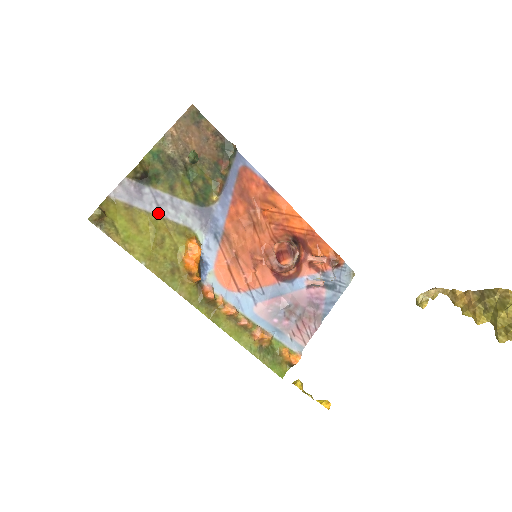
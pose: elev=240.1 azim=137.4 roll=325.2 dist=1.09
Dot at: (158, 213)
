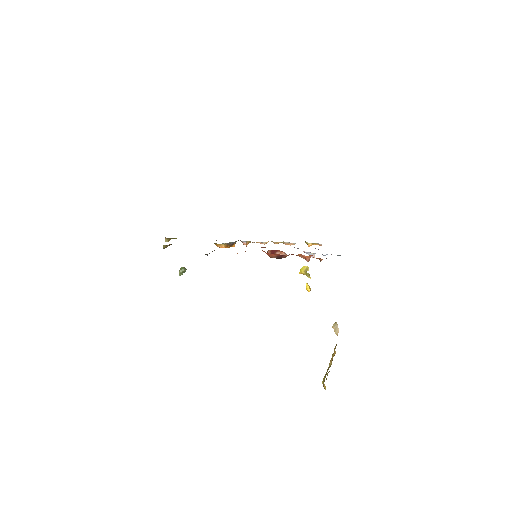
Dot at: occluded
